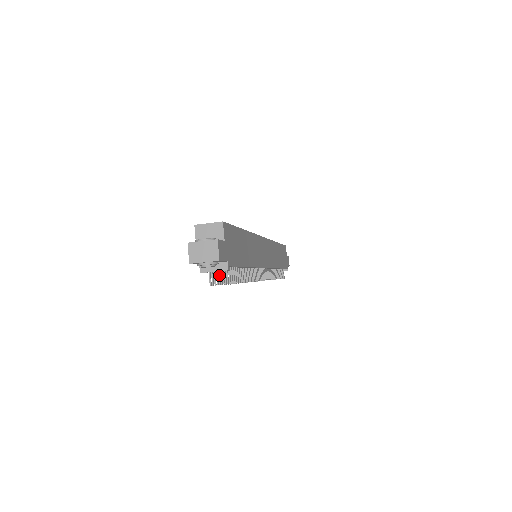
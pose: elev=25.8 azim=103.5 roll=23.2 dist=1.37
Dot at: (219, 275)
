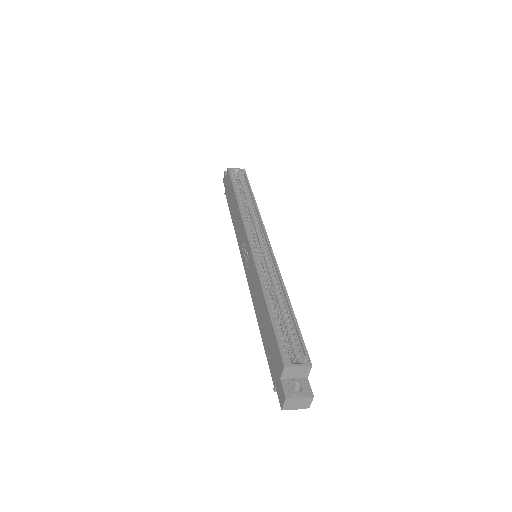
Dot at: occluded
